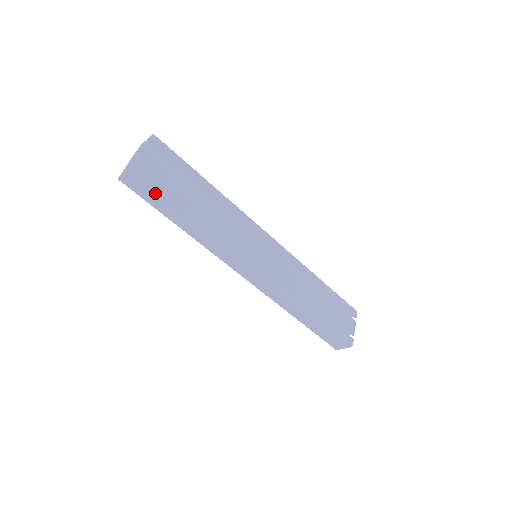
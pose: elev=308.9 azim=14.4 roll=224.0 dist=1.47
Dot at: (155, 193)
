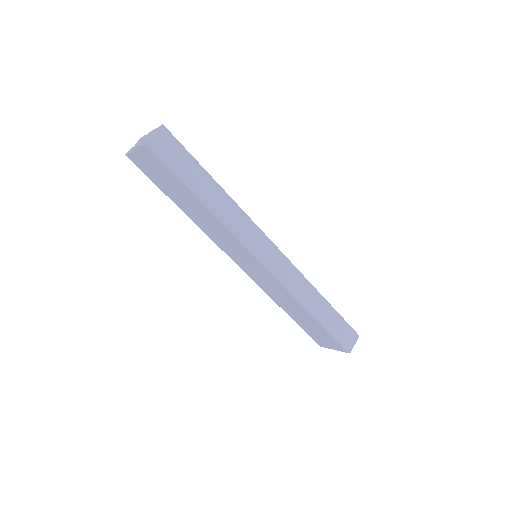
Dot at: (184, 156)
